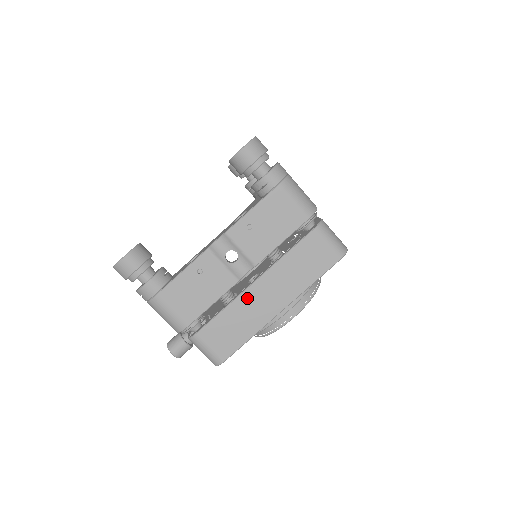
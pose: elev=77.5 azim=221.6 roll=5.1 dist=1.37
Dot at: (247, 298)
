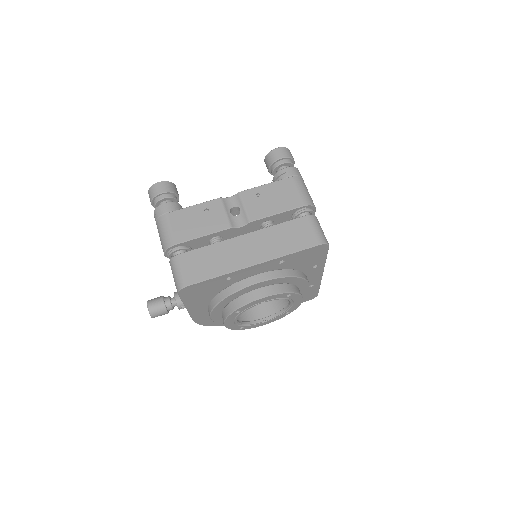
Dot at: (231, 244)
